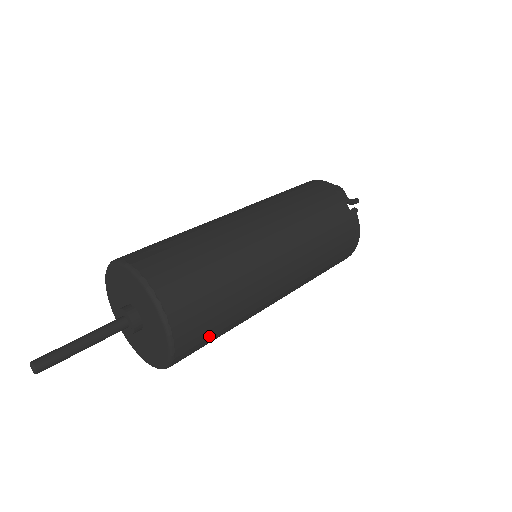
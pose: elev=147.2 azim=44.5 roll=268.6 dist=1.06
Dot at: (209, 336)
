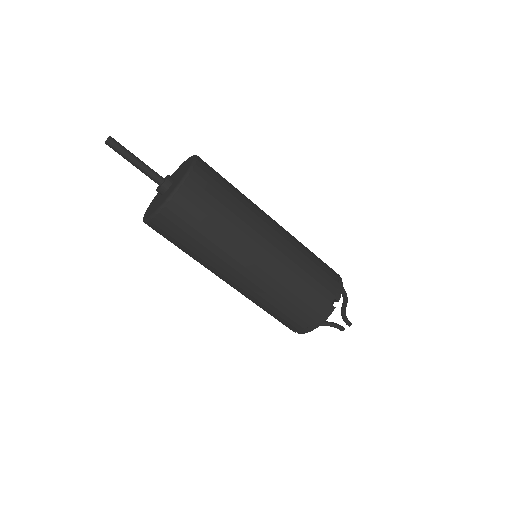
Dot at: (181, 235)
